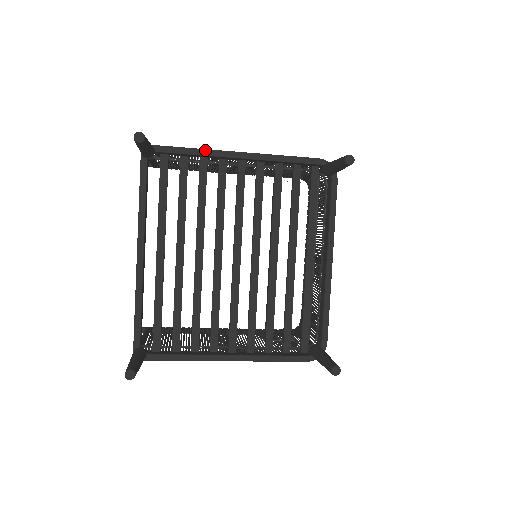
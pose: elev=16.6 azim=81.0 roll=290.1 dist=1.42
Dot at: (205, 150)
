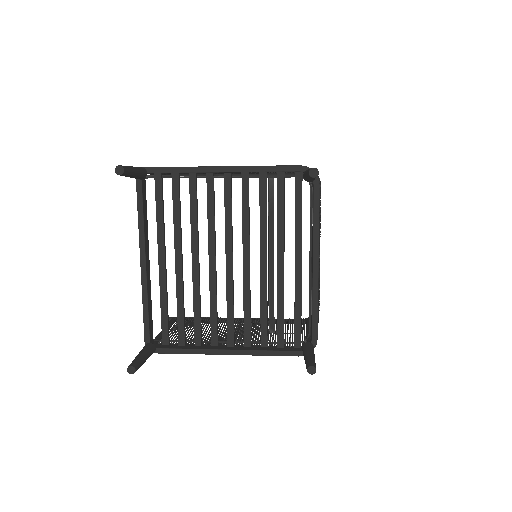
Dot at: (191, 167)
